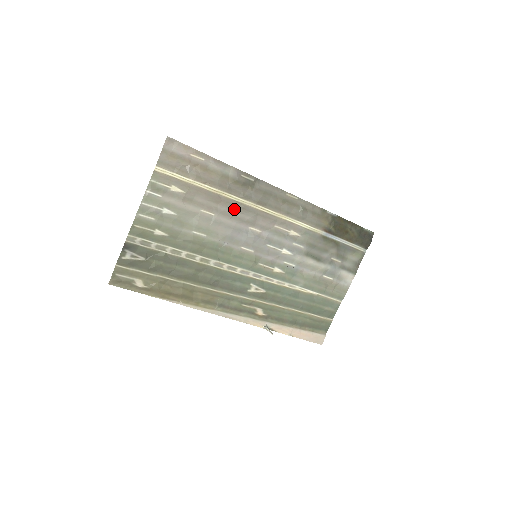
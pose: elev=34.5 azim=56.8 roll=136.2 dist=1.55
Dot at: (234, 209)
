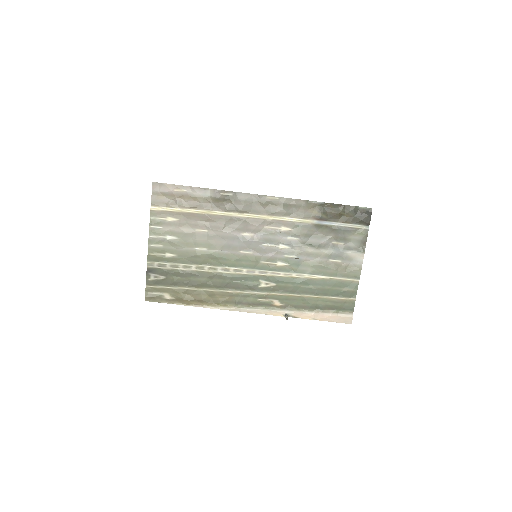
Dot at: (223, 222)
